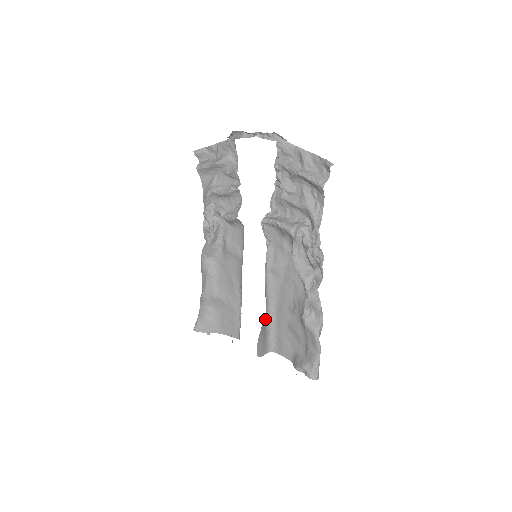
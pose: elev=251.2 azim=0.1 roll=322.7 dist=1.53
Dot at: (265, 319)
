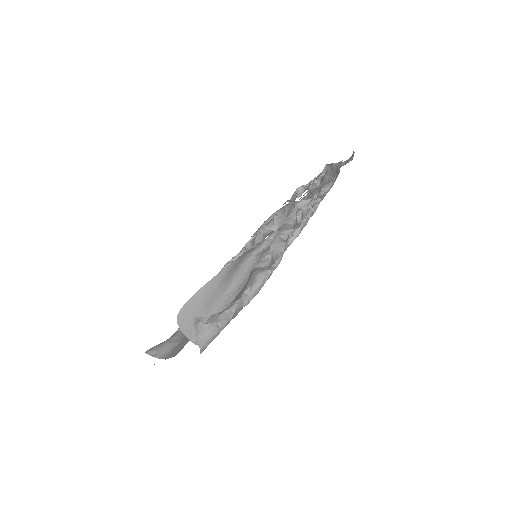
Dot at: (218, 295)
